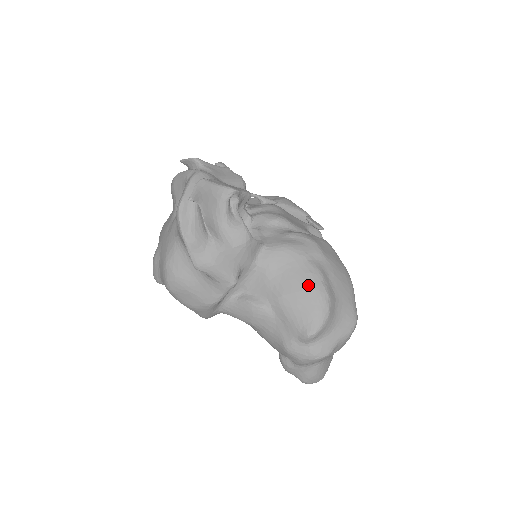
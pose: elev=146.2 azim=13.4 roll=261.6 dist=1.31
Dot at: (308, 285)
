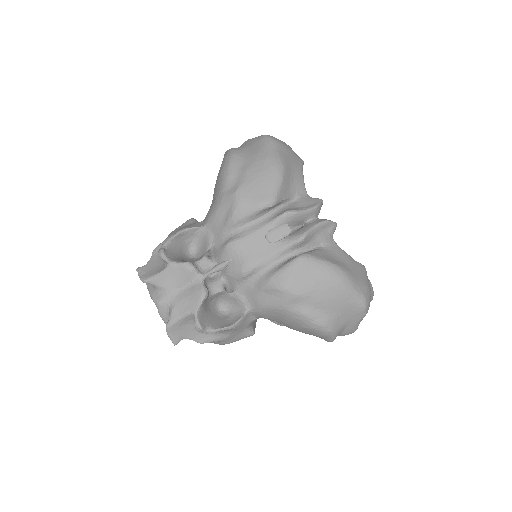
Dot at: (302, 327)
